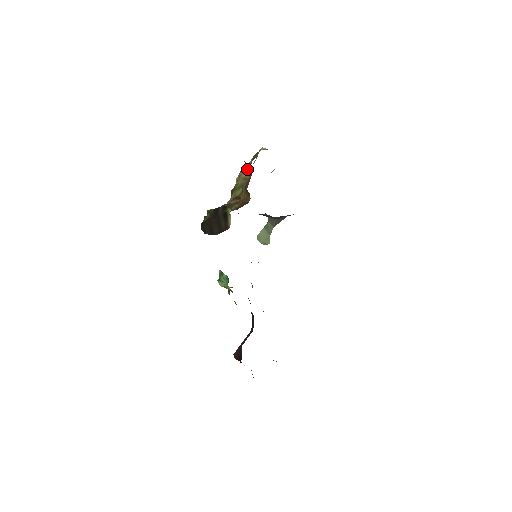
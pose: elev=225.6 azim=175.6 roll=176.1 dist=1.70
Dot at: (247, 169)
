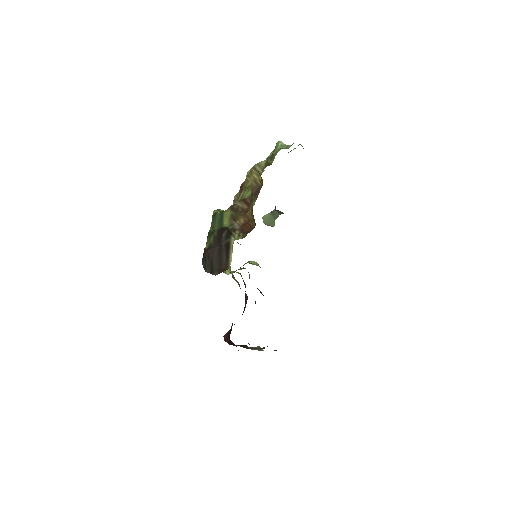
Dot at: (260, 170)
